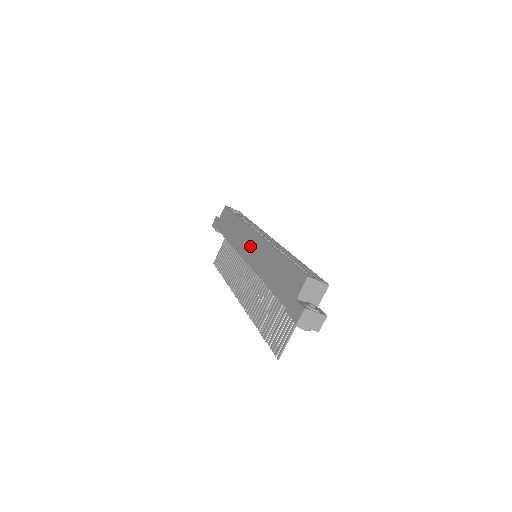
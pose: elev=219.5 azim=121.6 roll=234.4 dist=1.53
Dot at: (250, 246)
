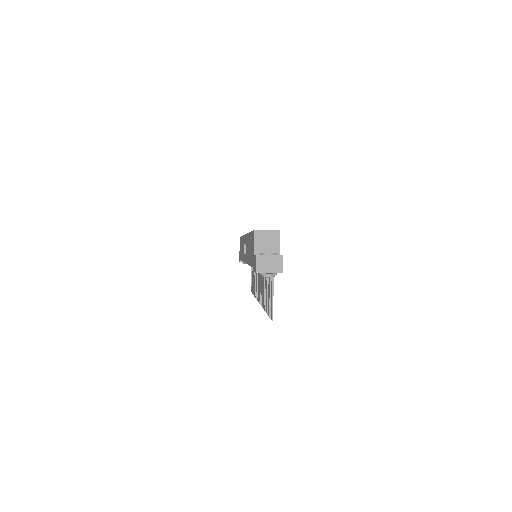
Dot at: (245, 249)
